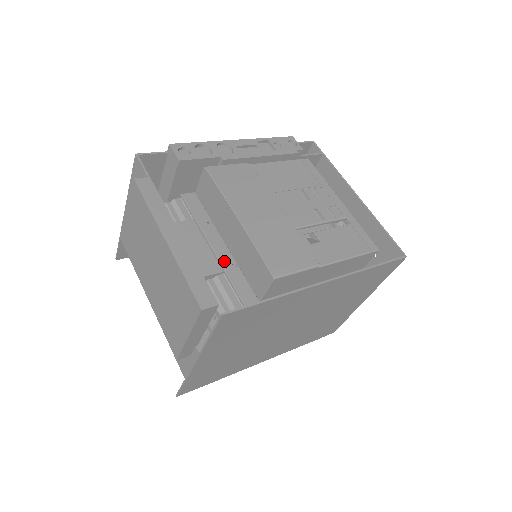
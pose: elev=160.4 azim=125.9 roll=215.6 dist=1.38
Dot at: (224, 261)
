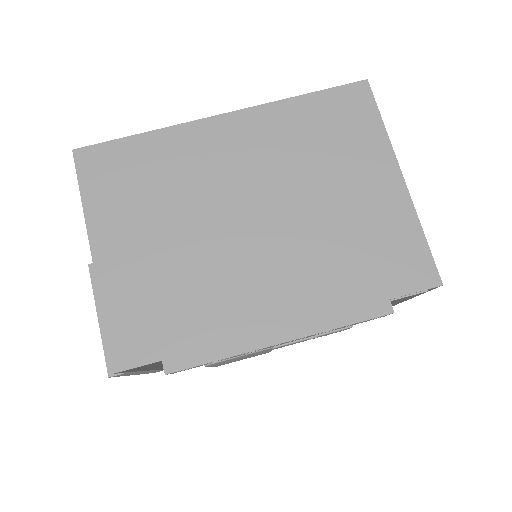
Dot at: occluded
